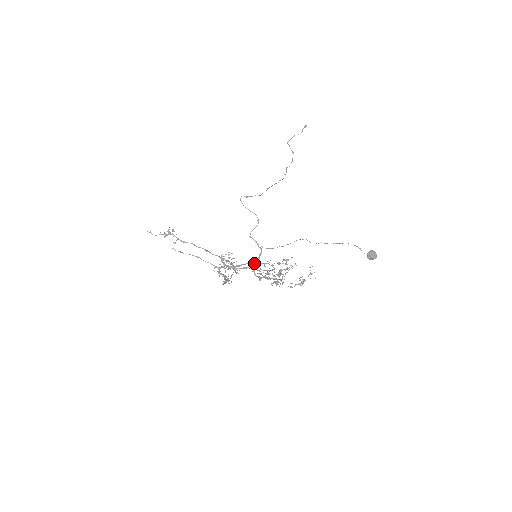
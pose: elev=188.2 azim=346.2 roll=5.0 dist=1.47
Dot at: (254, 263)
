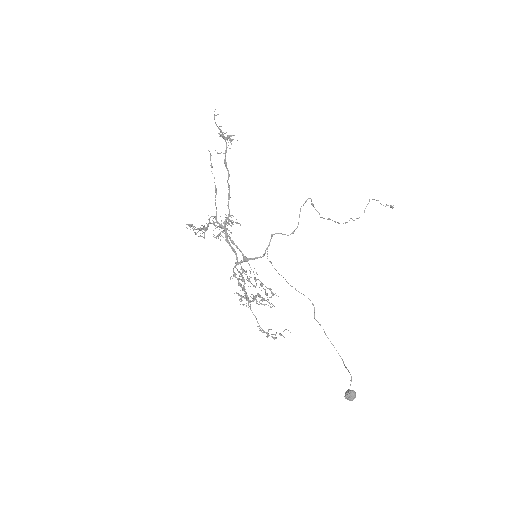
Dot at: (246, 257)
